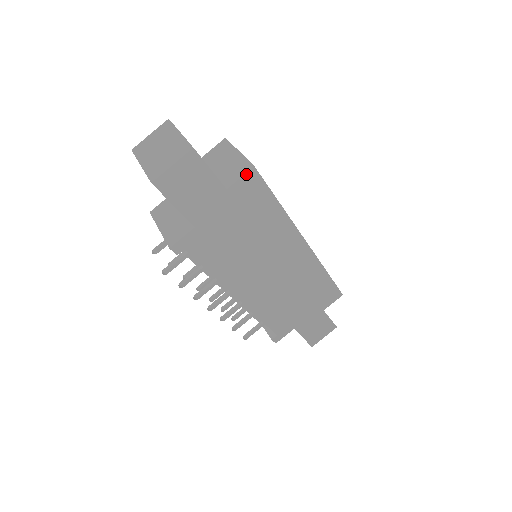
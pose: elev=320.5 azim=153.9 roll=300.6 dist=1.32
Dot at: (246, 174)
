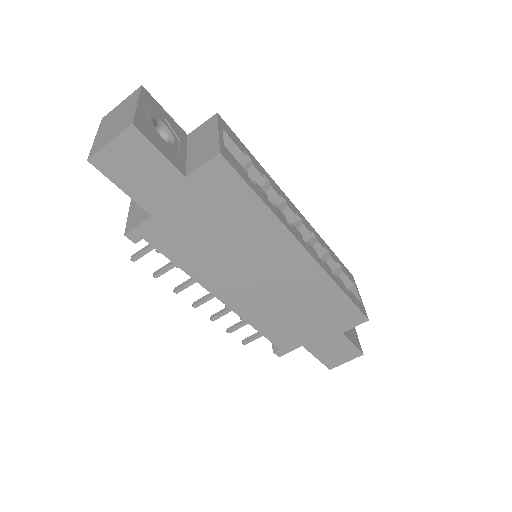
Dot at: (210, 161)
